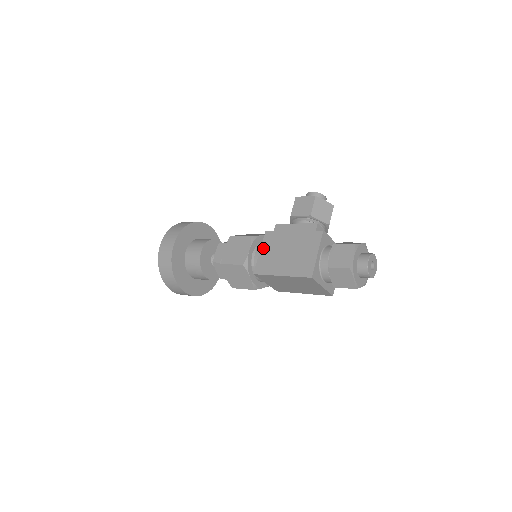
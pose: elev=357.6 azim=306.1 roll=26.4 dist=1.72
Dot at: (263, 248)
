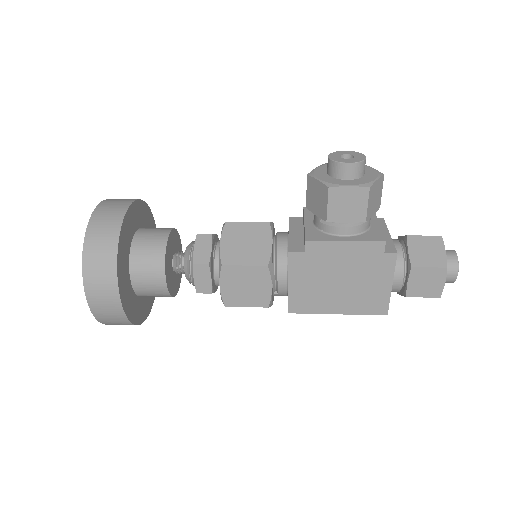
Dot at: (293, 278)
